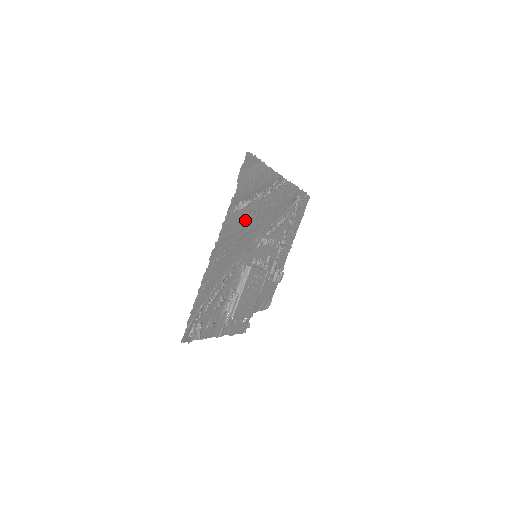
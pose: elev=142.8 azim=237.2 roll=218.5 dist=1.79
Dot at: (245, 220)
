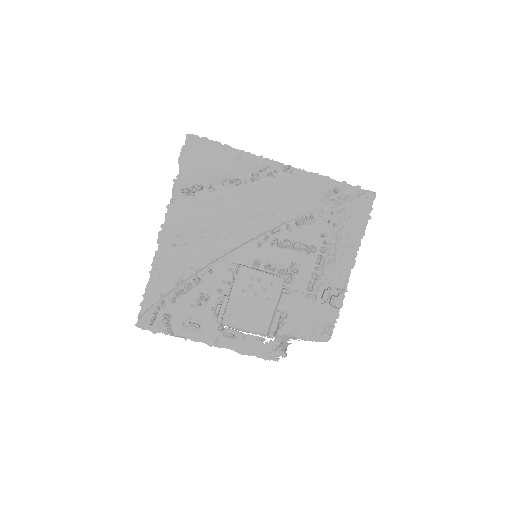
Dot at: (212, 207)
